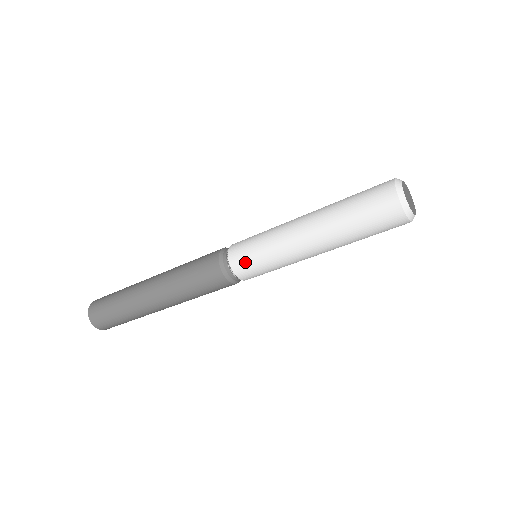
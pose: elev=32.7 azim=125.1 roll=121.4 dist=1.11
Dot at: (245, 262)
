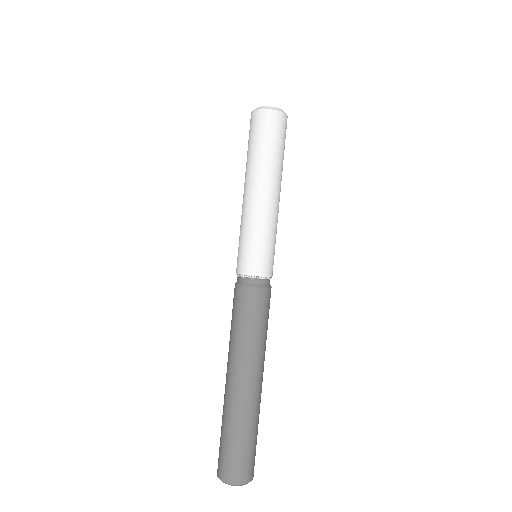
Dot at: (247, 258)
